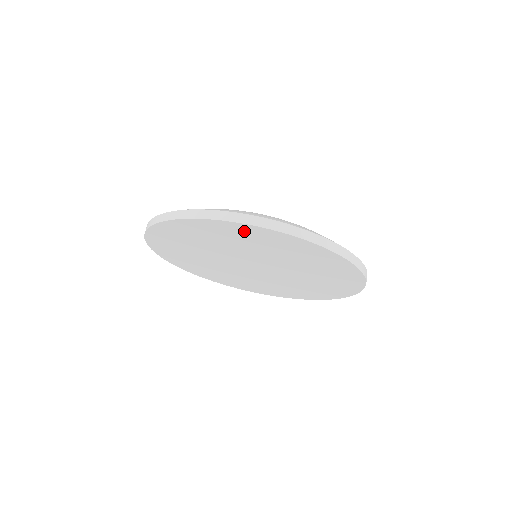
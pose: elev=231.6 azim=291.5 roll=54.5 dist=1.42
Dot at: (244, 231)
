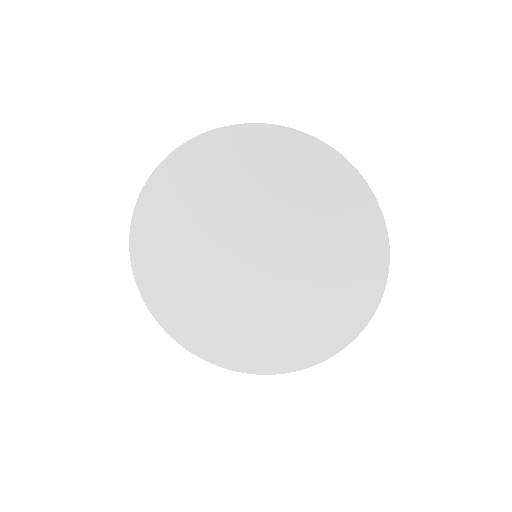
Dot at: (176, 175)
